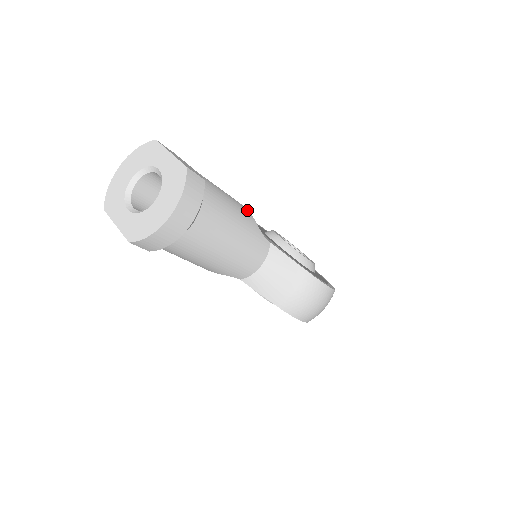
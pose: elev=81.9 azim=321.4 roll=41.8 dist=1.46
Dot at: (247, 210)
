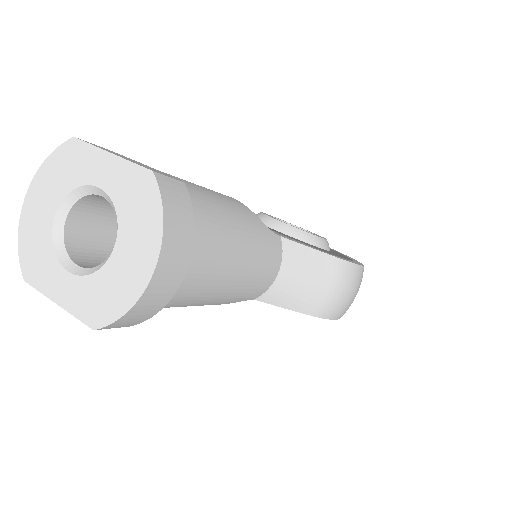
Dot at: (239, 202)
